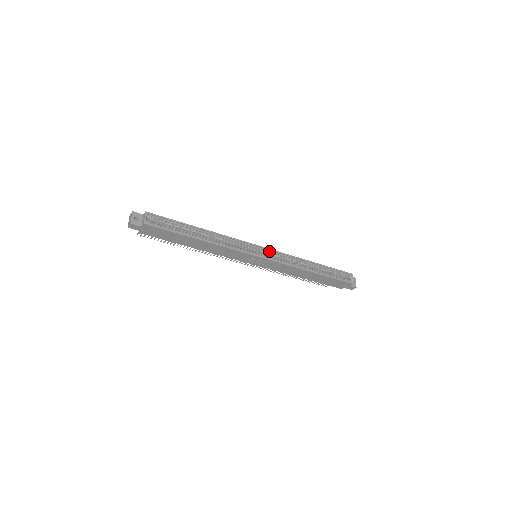
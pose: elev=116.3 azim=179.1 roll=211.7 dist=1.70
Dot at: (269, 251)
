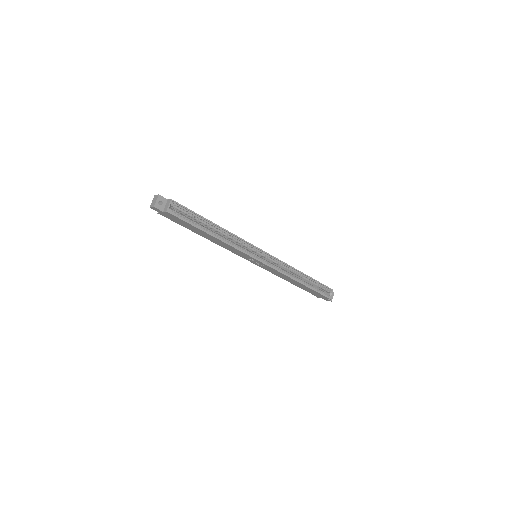
Dot at: (269, 256)
